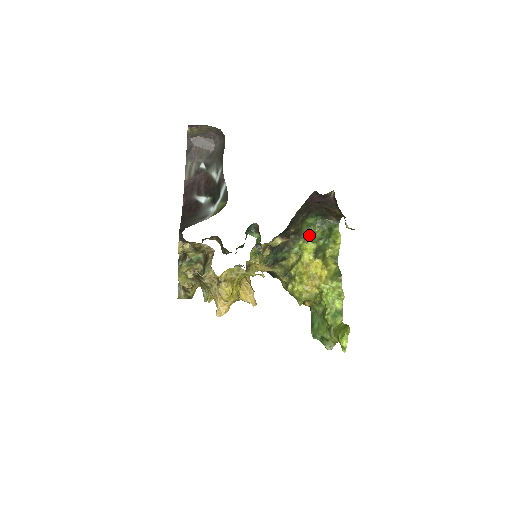
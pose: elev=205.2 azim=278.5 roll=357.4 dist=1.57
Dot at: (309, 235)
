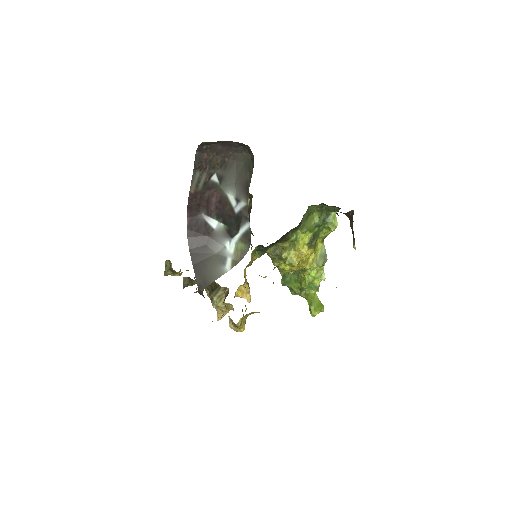
Dot at: (308, 223)
